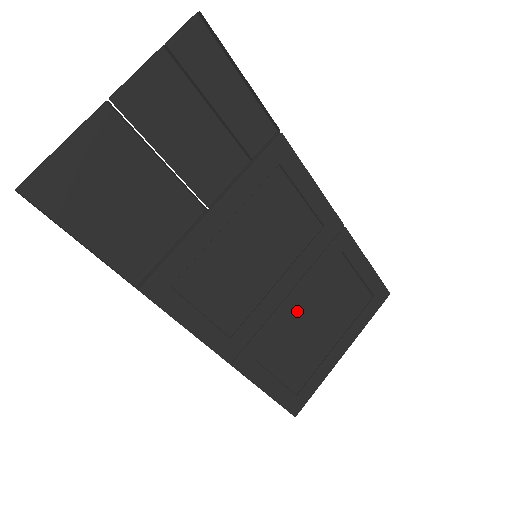
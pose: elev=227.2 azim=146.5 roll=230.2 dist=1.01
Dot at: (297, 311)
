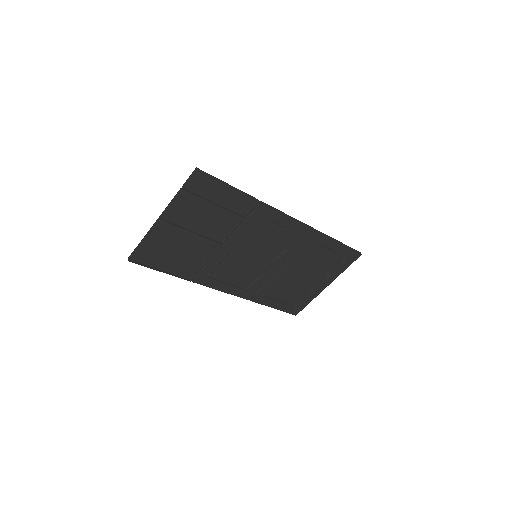
Dot at: (289, 273)
